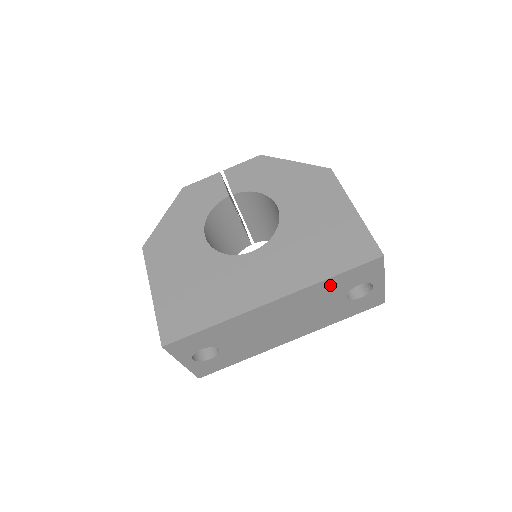
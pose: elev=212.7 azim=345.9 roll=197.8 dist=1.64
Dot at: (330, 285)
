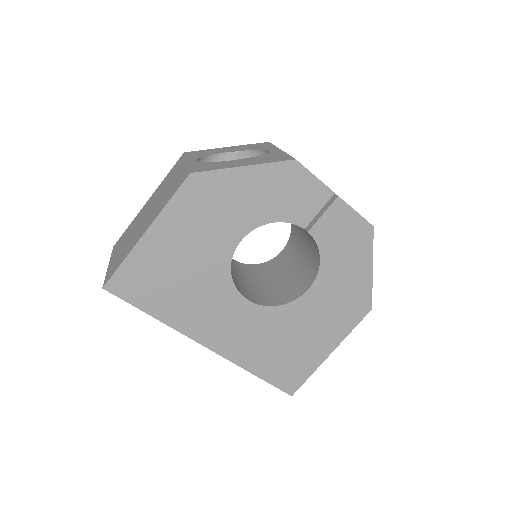
Dot at: occluded
